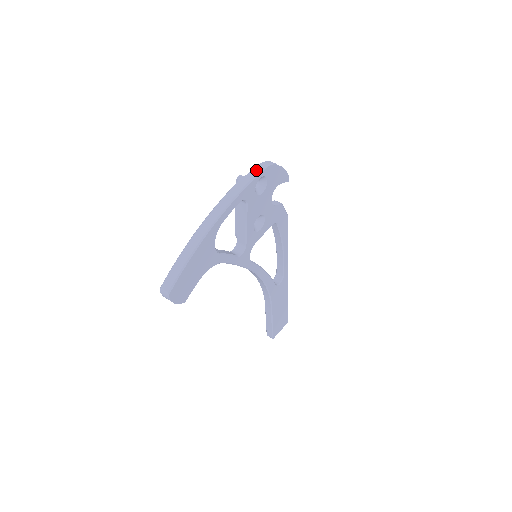
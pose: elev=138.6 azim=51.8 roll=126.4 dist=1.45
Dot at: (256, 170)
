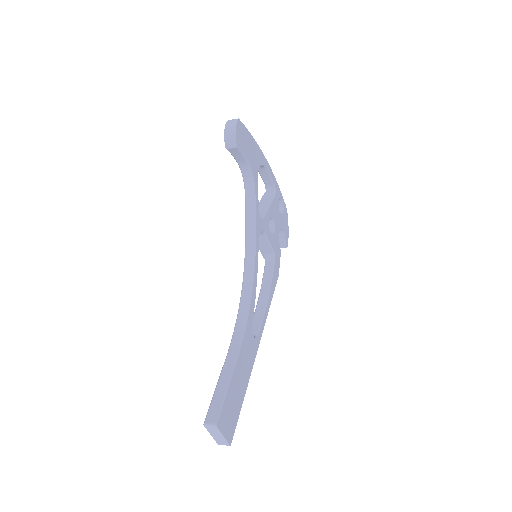
Dot at: occluded
